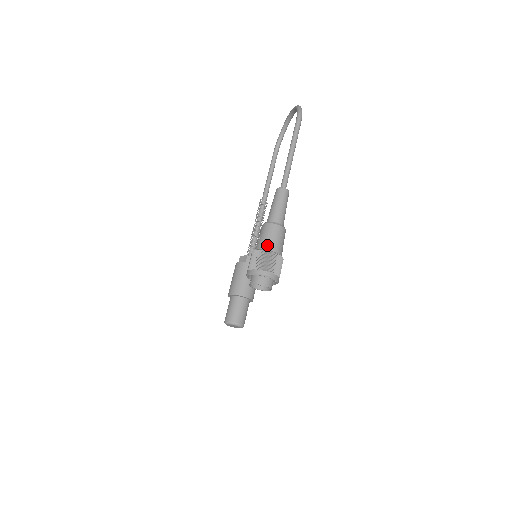
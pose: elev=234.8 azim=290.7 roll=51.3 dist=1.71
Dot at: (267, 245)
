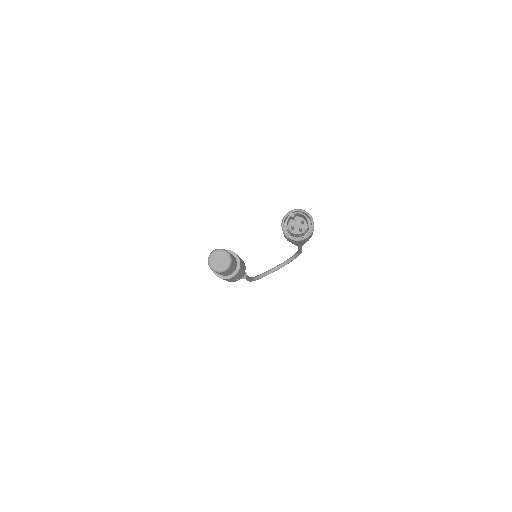
Dot at: occluded
